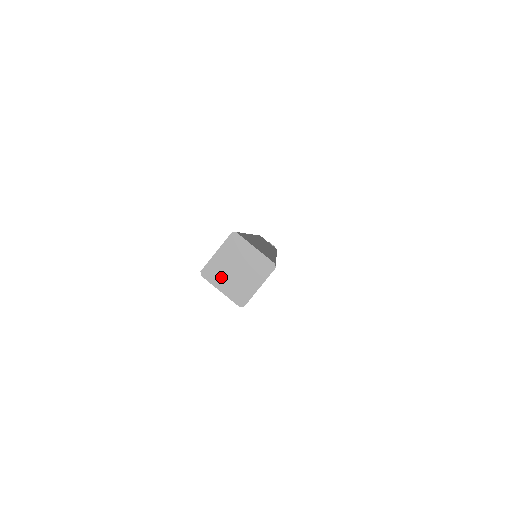
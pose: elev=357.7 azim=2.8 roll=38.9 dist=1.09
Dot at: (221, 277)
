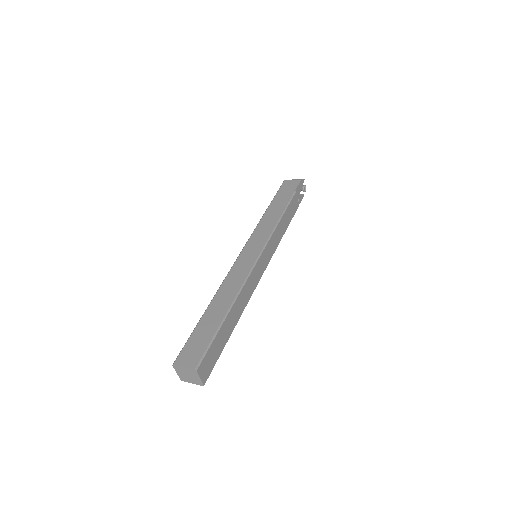
Dot at: (180, 371)
